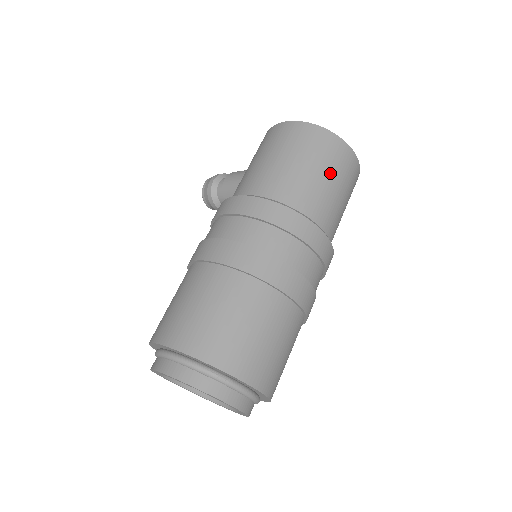
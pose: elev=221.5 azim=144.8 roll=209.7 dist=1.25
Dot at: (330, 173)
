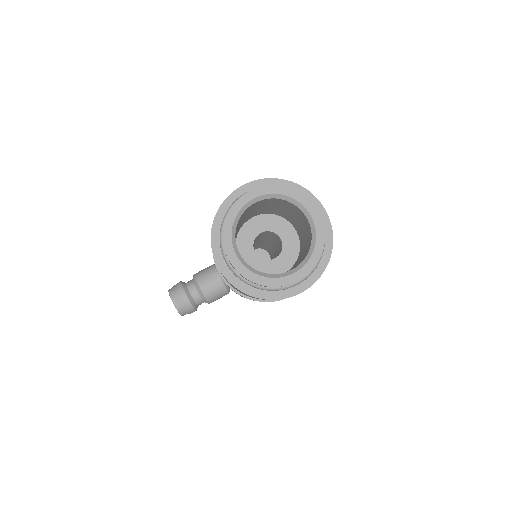
Dot at: occluded
